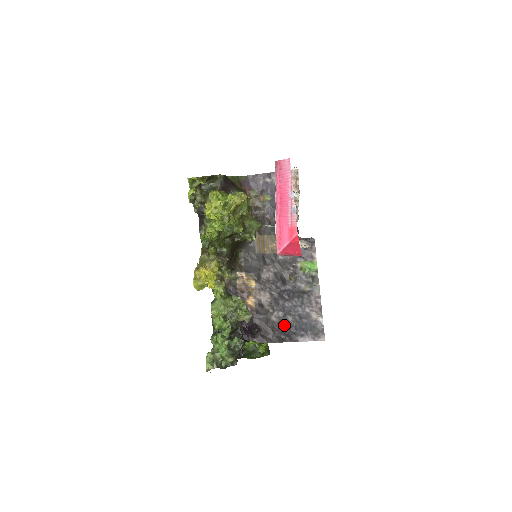
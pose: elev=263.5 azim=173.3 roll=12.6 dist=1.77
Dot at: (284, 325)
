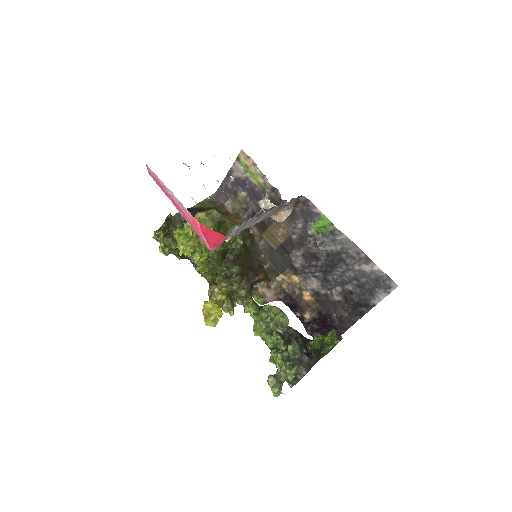
Dot at: (350, 298)
